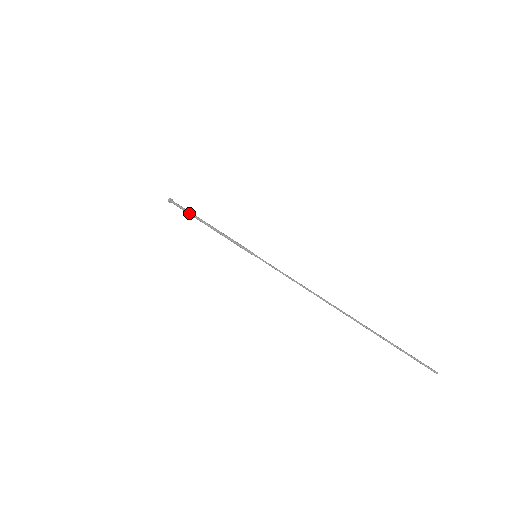
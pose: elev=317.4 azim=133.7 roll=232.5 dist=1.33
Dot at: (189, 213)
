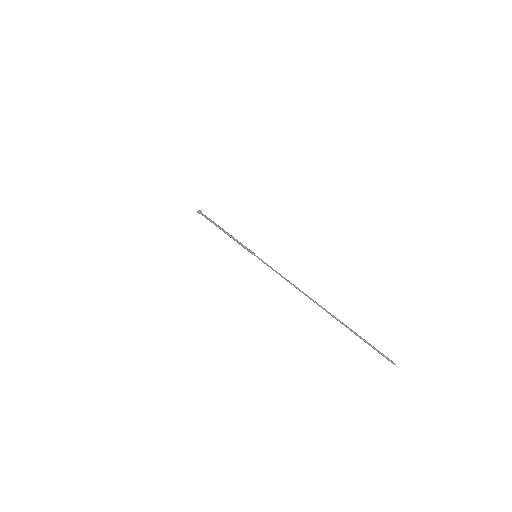
Dot at: occluded
